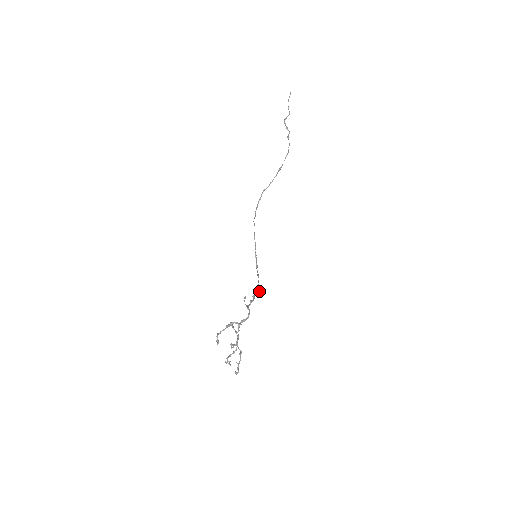
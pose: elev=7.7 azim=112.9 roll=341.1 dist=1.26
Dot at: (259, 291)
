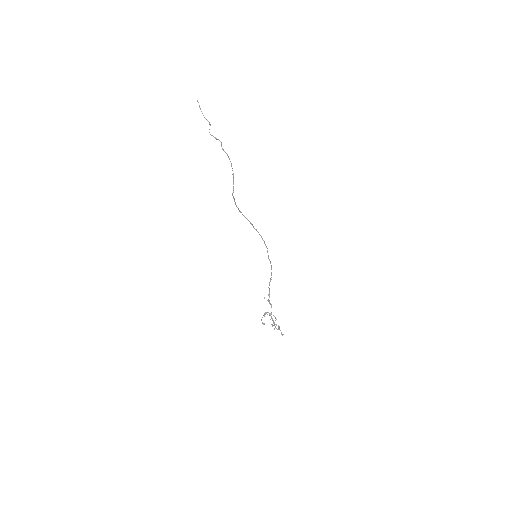
Dot at: occluded
